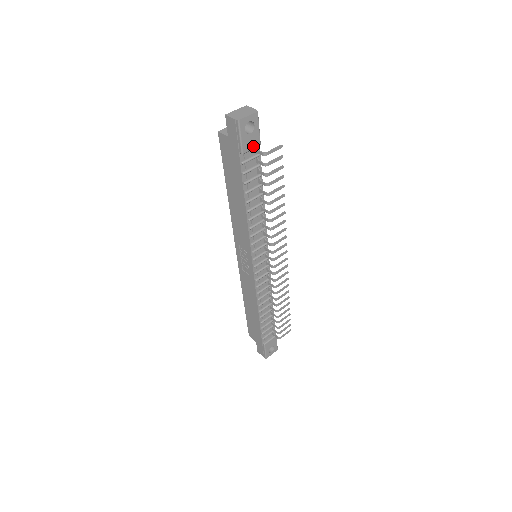
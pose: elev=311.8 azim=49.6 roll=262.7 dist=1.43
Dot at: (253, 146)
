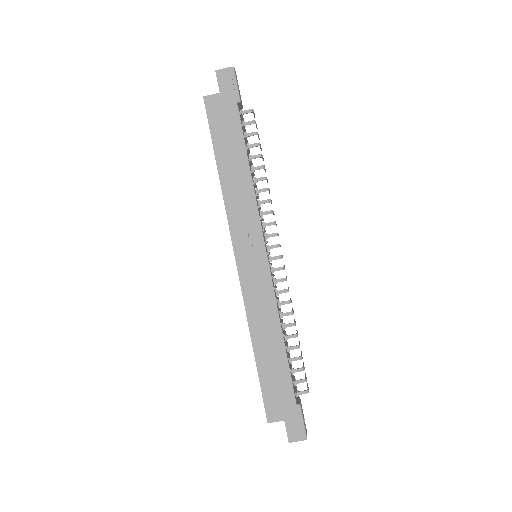
Dot at: (241, 103)
